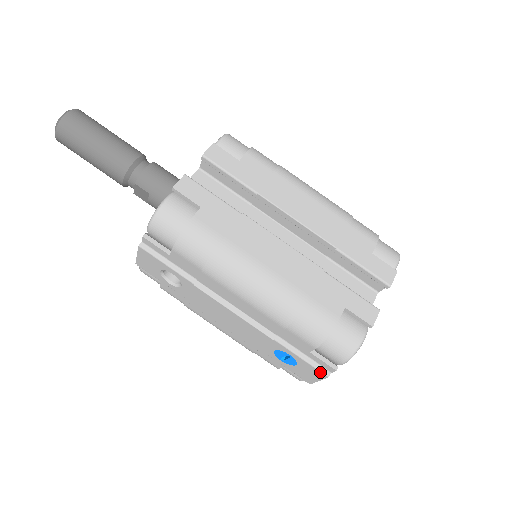
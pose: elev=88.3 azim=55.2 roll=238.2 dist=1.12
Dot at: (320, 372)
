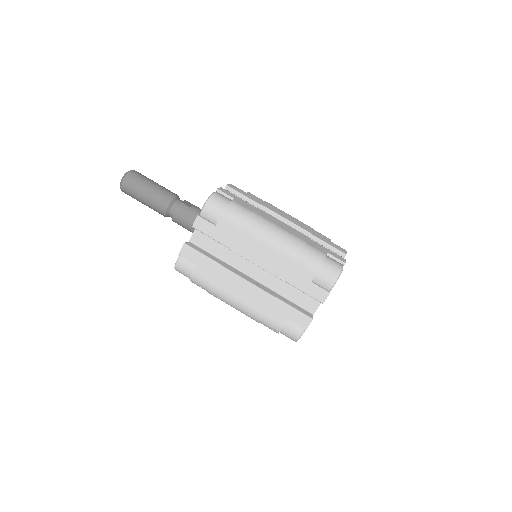
Dot at: occluded
